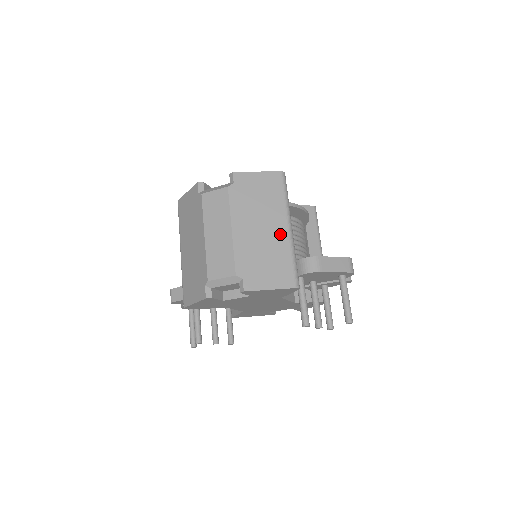
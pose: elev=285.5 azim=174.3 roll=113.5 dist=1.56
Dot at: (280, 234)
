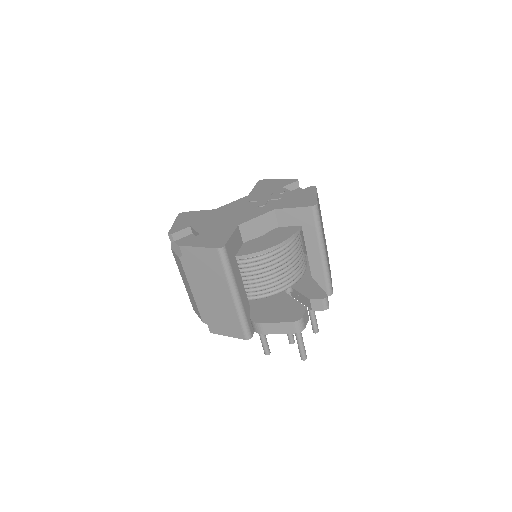
Dot at: (227, 301)
